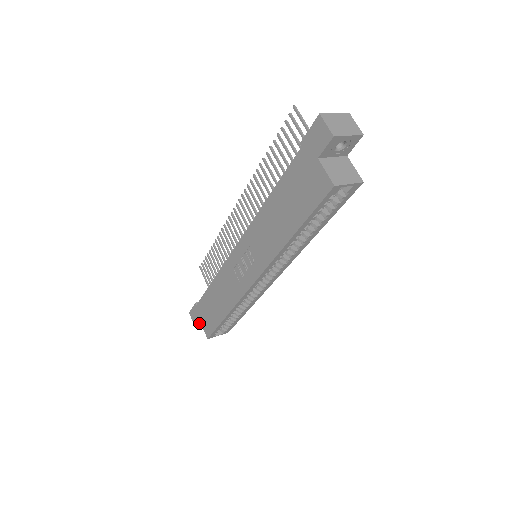
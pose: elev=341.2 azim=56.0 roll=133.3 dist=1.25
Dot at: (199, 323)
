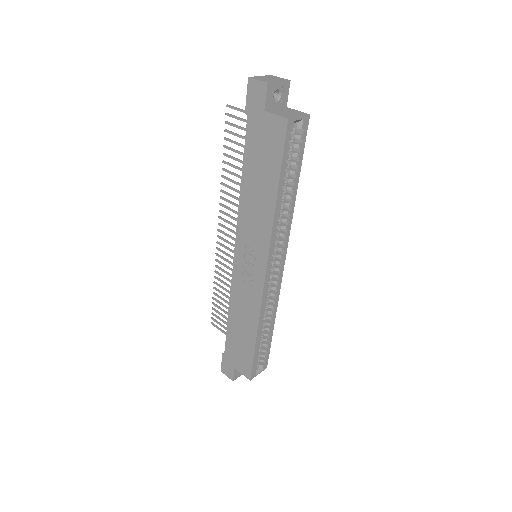
Dot at: (235, 374)
